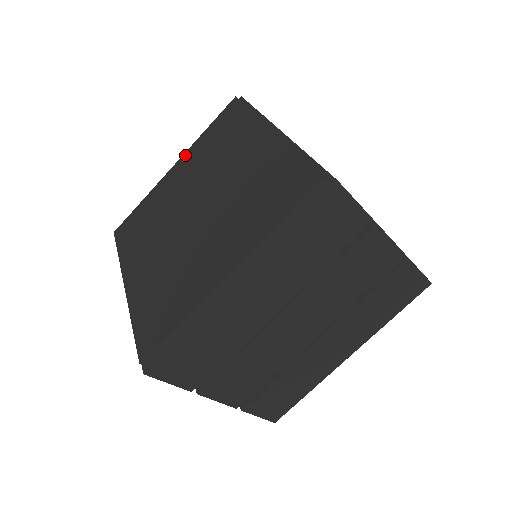
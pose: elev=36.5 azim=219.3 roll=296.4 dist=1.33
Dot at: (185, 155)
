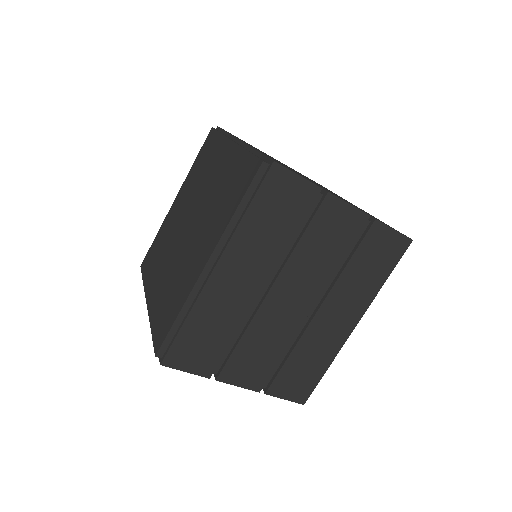
Dot at: (182, 186)
